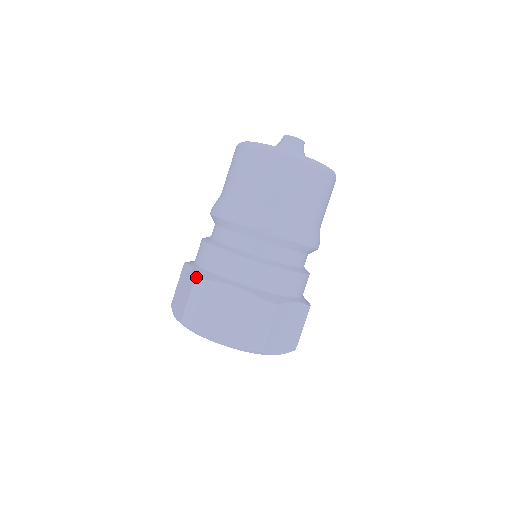
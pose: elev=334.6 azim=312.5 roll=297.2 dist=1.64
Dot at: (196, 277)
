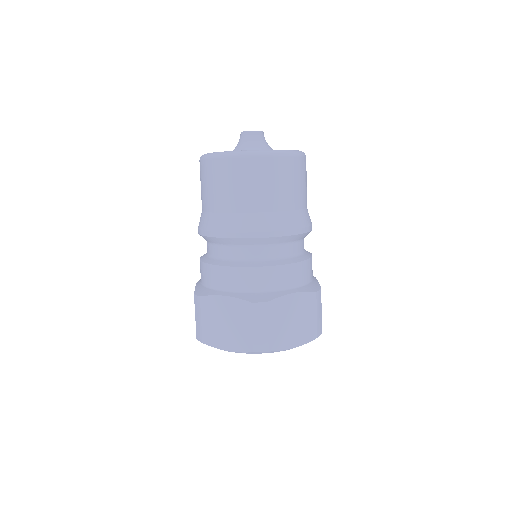
Dot at: (254, 304)
